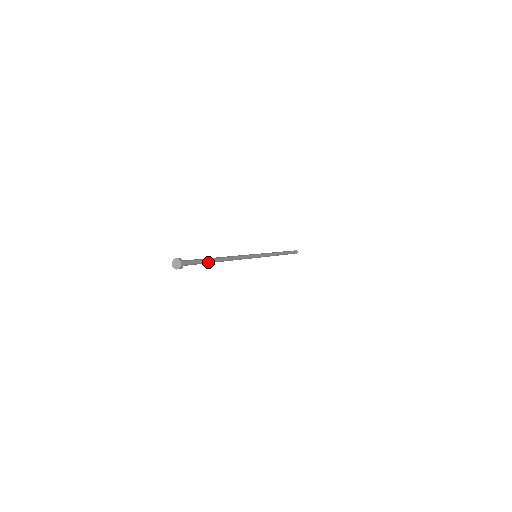
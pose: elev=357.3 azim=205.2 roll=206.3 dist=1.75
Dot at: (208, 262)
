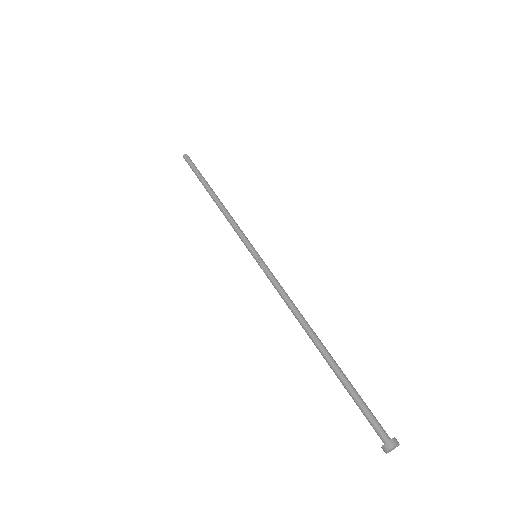
Dot at: (342, 377)
